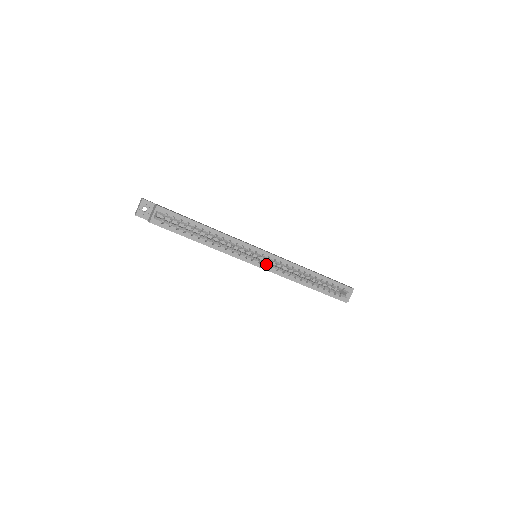
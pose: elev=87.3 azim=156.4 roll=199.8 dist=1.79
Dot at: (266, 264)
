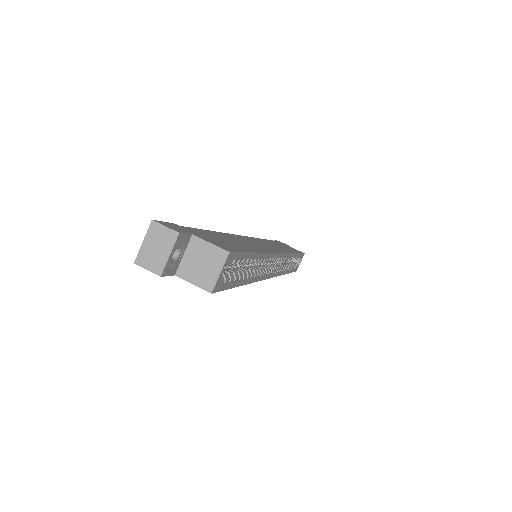
Dot at: (276, 269)
